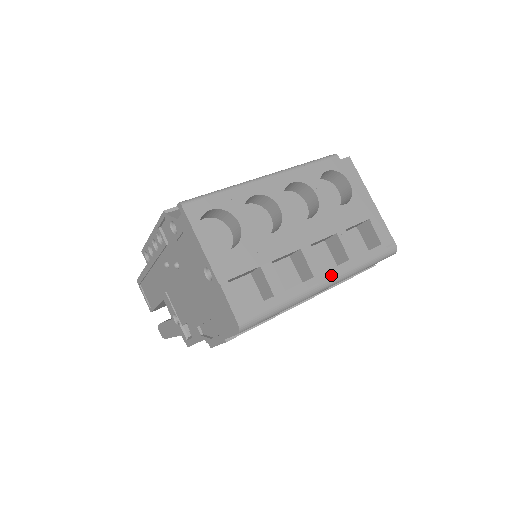
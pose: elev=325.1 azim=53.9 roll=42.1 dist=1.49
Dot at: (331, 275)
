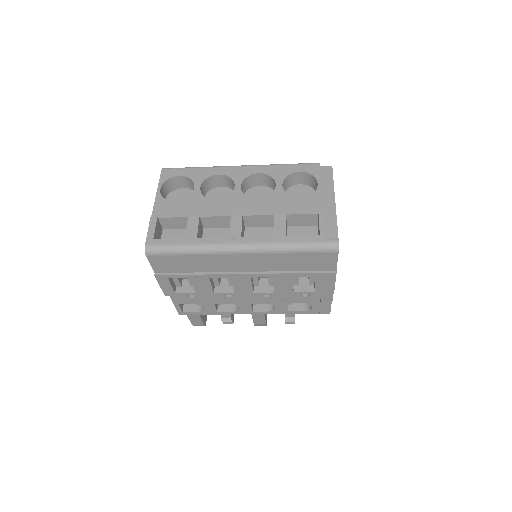
Dot at: (247, 241)
